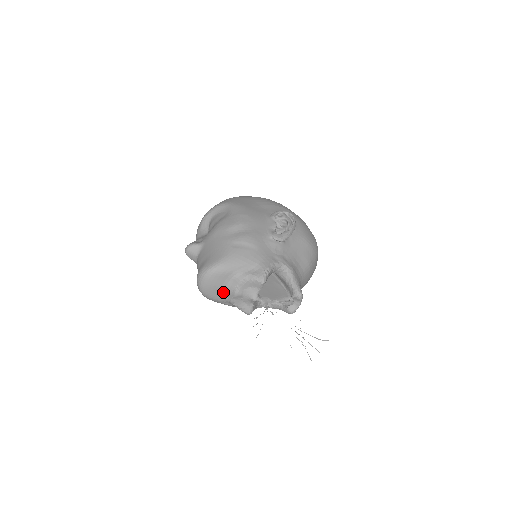
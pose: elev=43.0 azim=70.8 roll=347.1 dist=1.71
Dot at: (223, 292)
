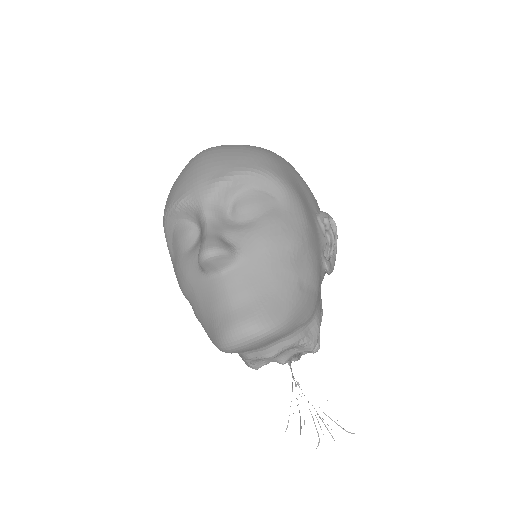
Dot at: (253, 349)
